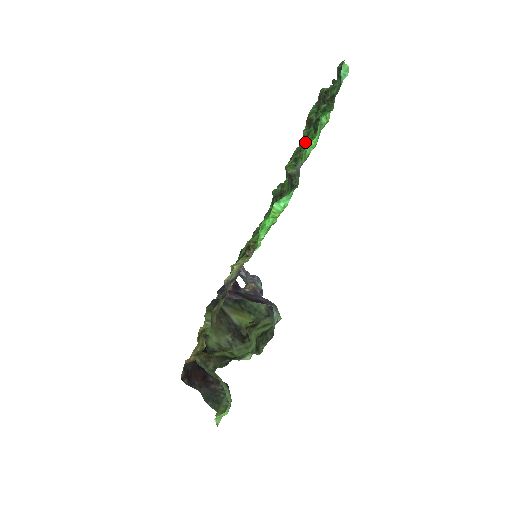
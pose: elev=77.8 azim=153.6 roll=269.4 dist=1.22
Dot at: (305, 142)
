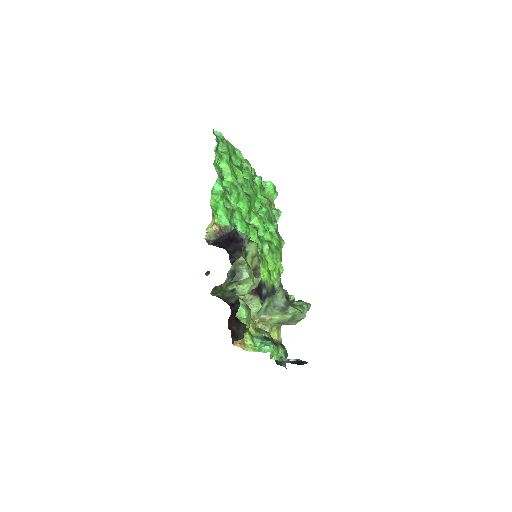
Dot at: (216, 164)
